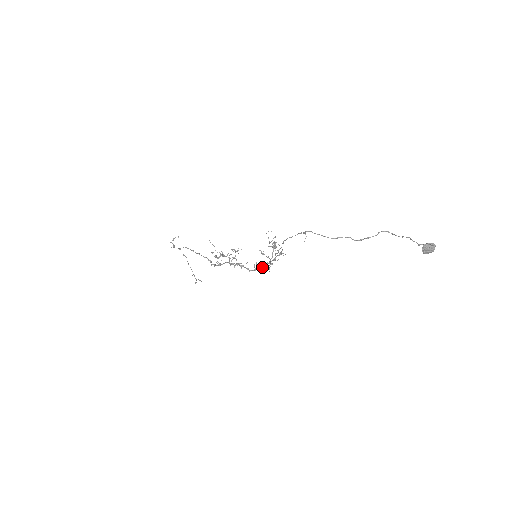
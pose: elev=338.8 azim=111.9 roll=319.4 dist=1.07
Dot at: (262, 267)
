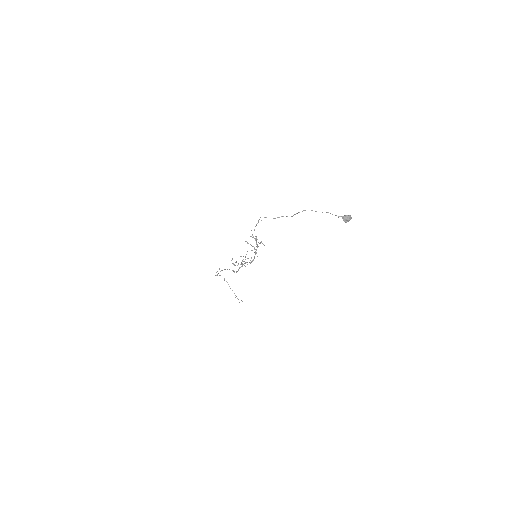
Dot at: occluded
